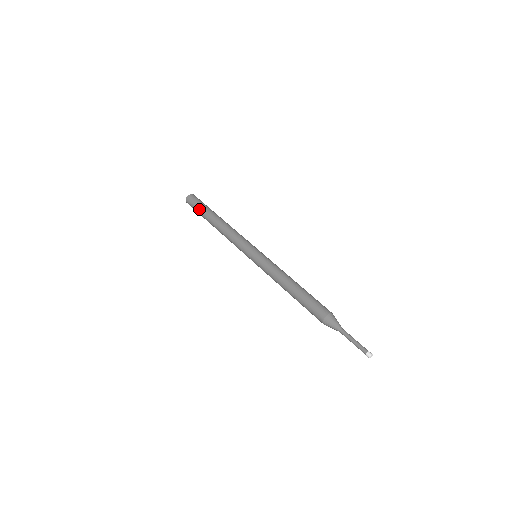
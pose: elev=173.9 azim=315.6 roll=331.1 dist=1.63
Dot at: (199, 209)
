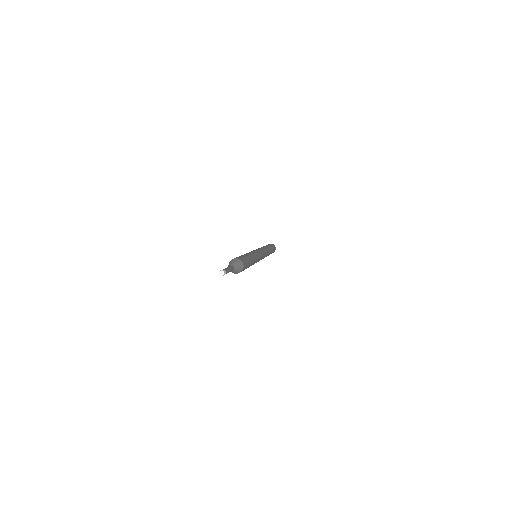
Dot at: occluded
